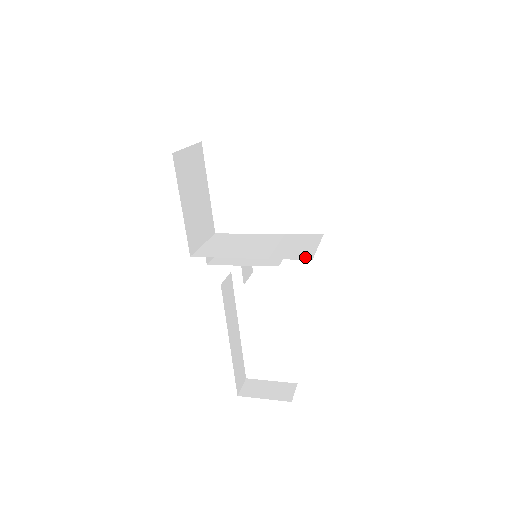
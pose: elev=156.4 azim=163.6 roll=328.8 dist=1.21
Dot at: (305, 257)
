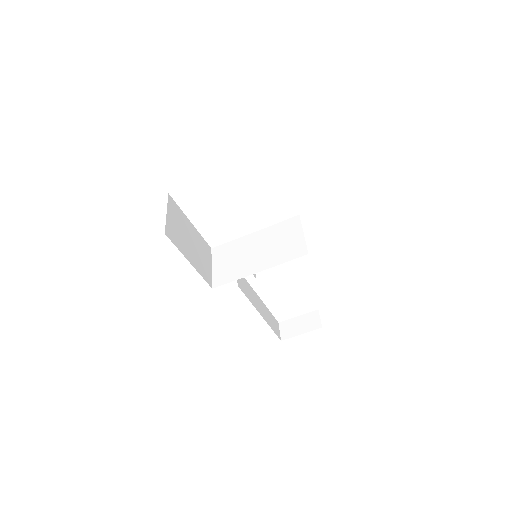
Dot at: (301, 253)
